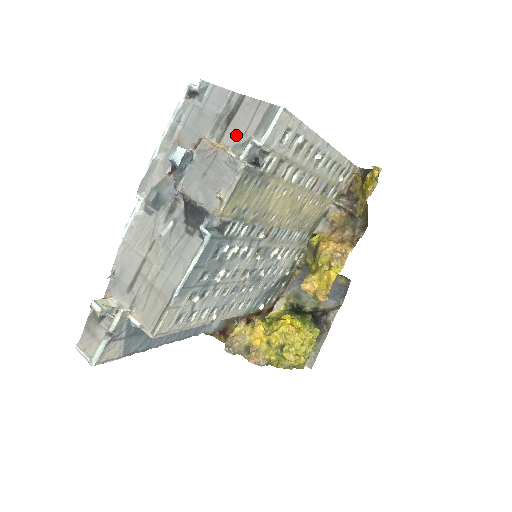
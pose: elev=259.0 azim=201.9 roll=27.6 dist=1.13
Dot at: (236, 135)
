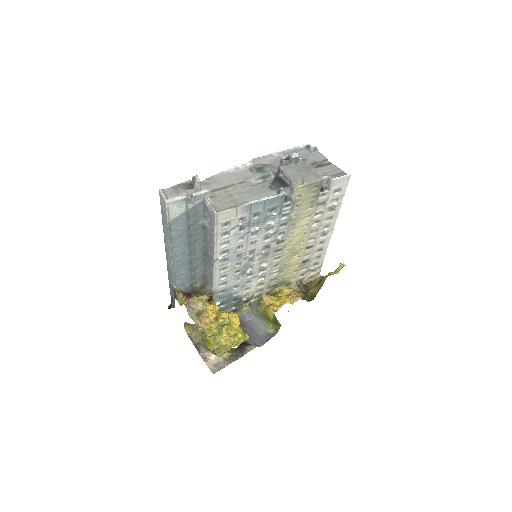
Dot at: (320, 172)
